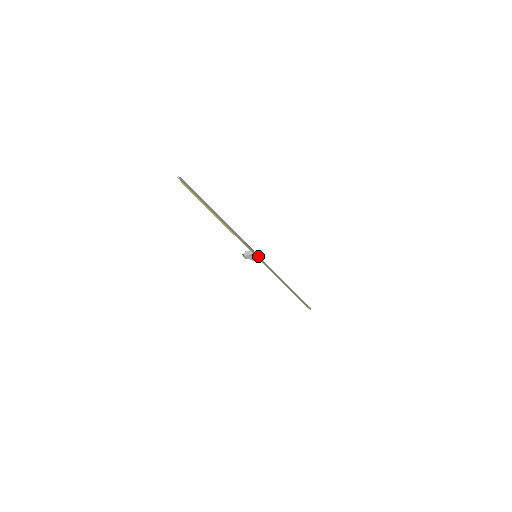
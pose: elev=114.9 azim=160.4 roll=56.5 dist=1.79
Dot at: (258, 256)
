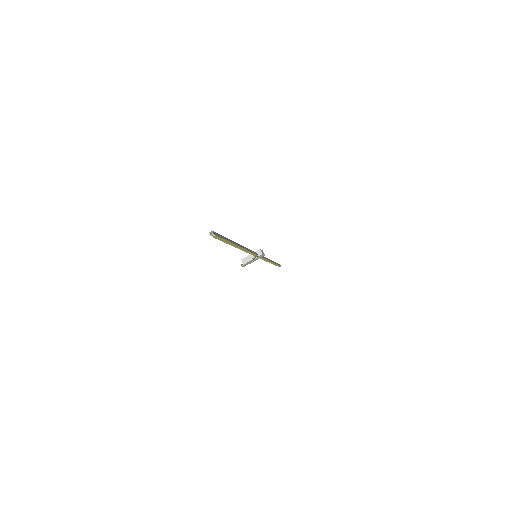
Dot at: (263, 254)
